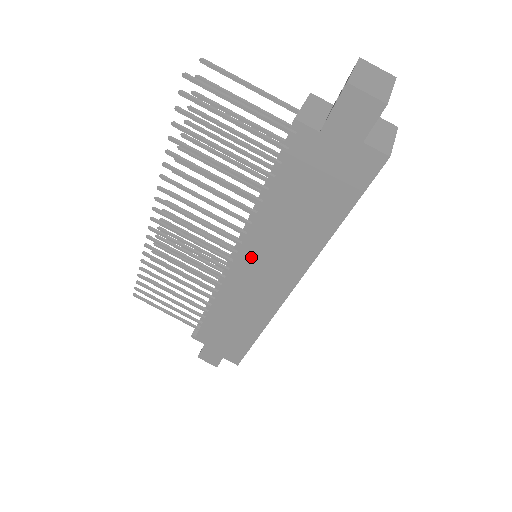
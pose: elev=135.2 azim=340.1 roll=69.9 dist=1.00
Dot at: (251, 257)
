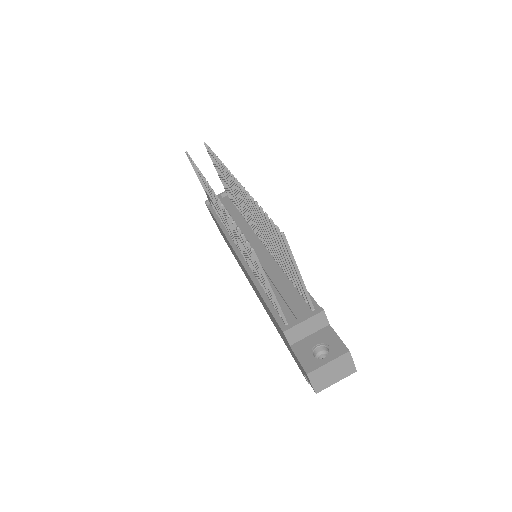
Dot at: (244, 269)
